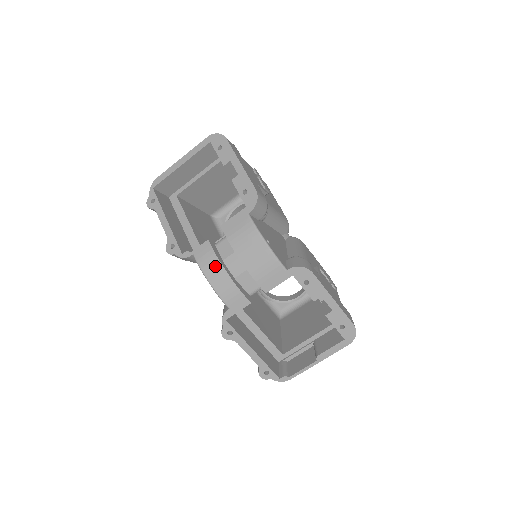
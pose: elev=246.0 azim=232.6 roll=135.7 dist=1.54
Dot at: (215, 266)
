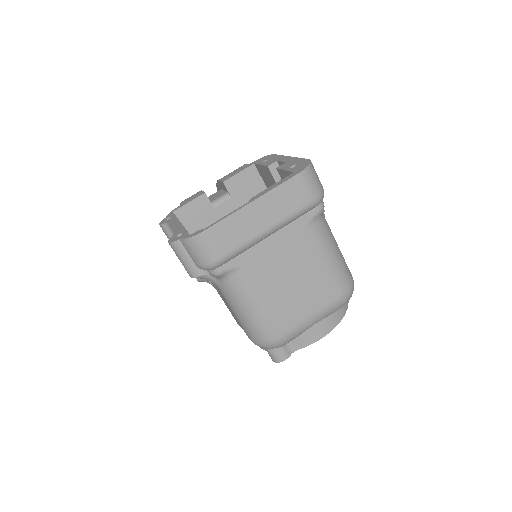
Dot at: occluded
